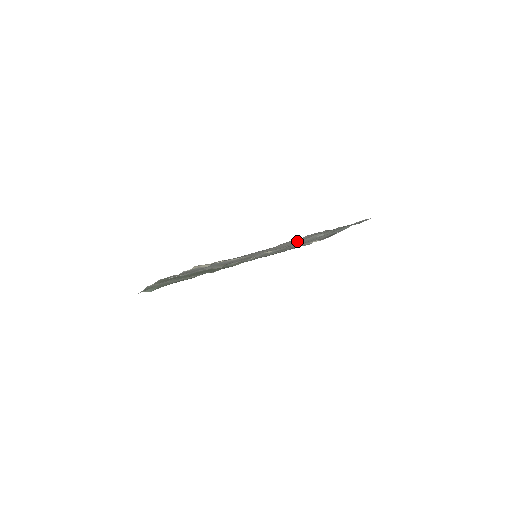
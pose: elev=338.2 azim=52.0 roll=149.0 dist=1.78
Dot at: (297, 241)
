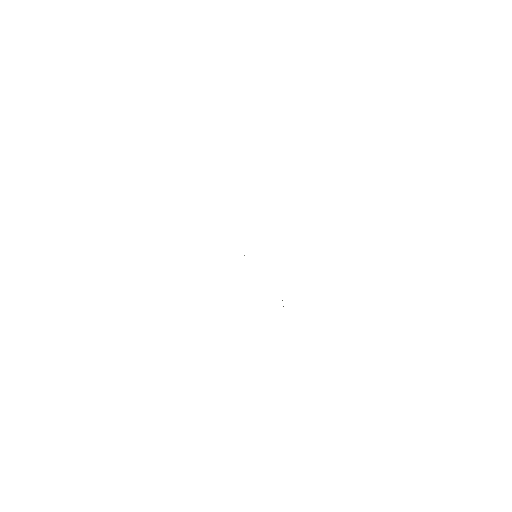
Dot at: occluded
